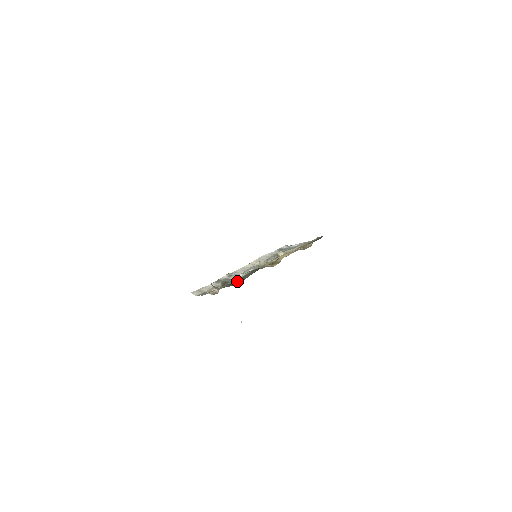
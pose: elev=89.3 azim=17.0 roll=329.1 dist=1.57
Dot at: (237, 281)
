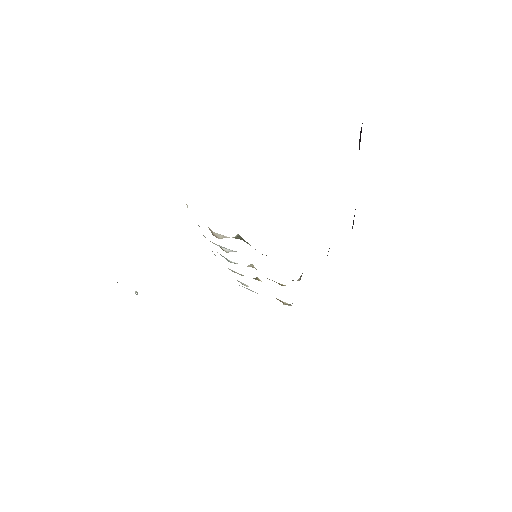
Dot at: occluded
